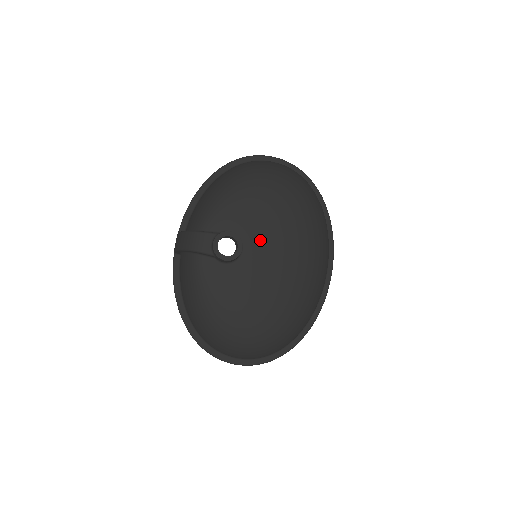
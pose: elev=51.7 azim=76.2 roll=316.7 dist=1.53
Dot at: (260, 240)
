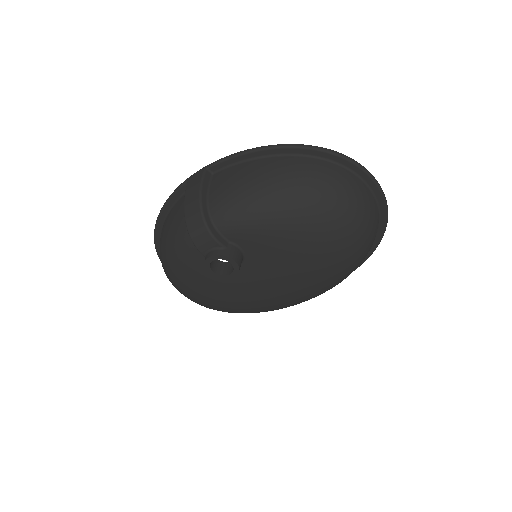
Dot at: (263, 271)
